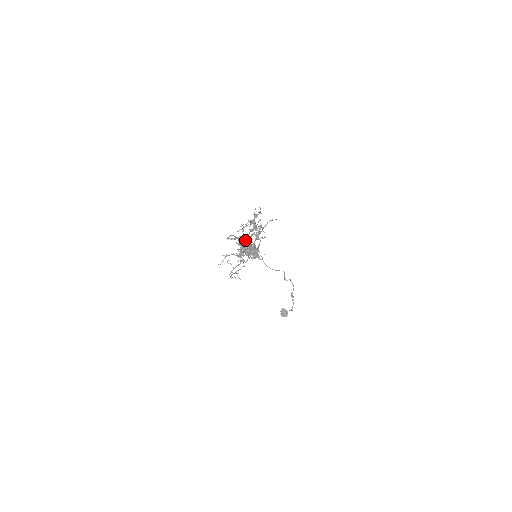
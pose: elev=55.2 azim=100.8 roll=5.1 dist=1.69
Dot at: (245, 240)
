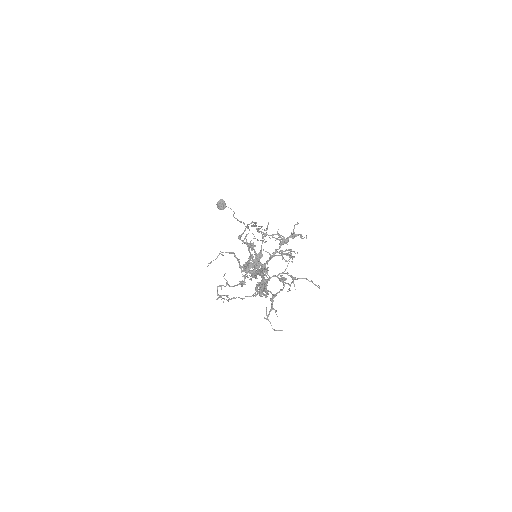
Dot at: (264, 274)
